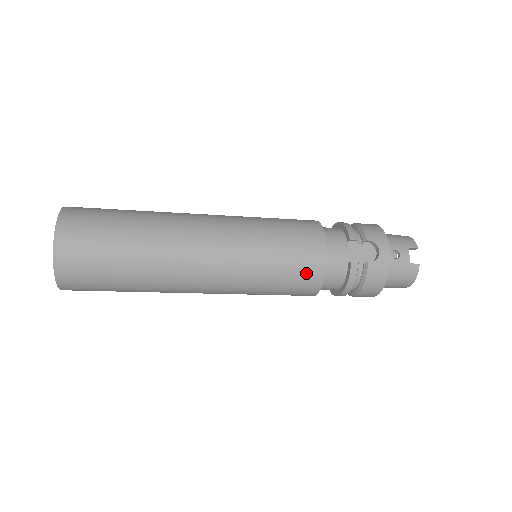
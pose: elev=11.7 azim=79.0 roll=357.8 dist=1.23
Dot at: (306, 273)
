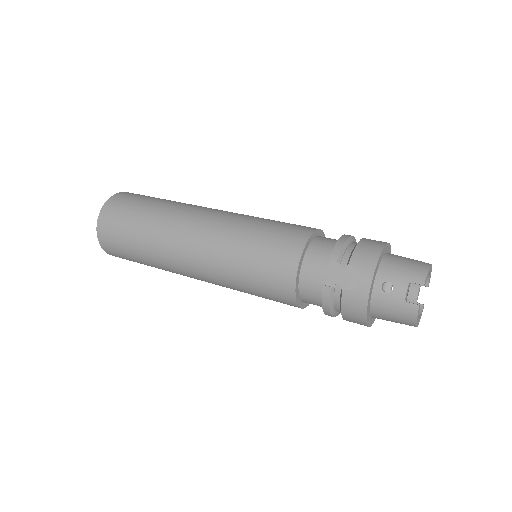
Dot at: (276, 286)
